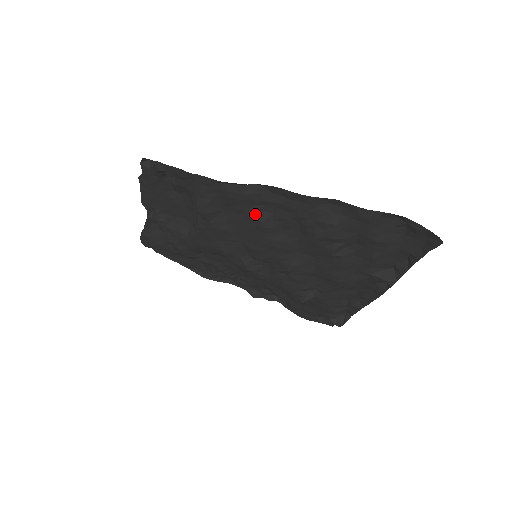
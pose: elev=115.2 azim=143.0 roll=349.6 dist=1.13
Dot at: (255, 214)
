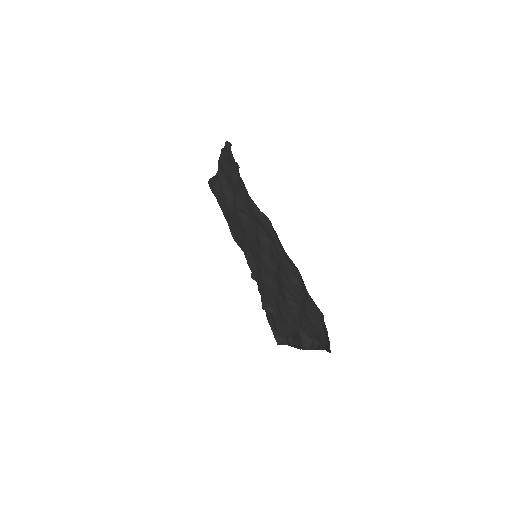
Dot at: (260, 233)
